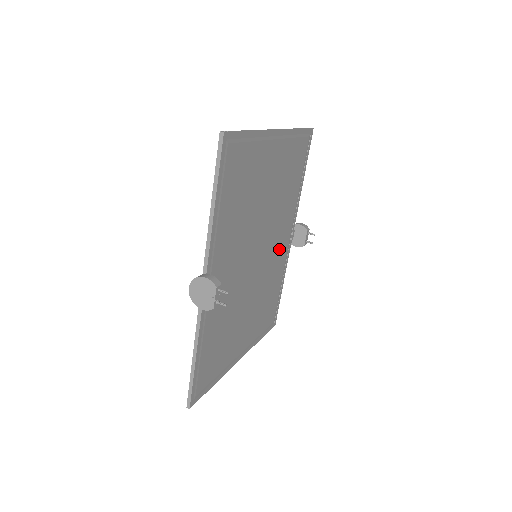
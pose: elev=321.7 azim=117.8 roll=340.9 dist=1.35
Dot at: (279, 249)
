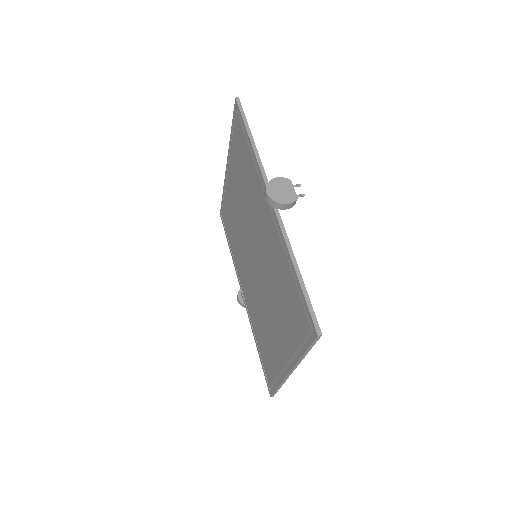
Dot at: occluded
